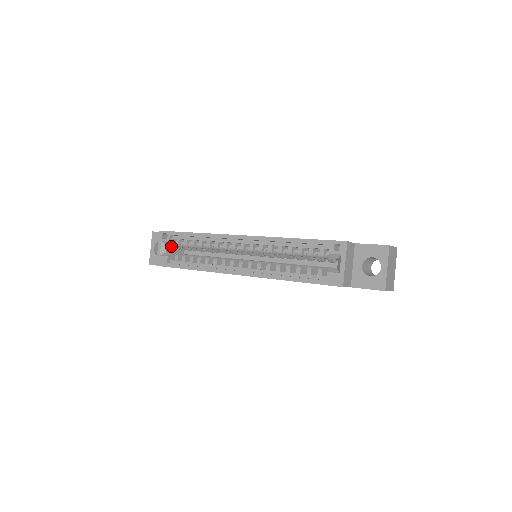
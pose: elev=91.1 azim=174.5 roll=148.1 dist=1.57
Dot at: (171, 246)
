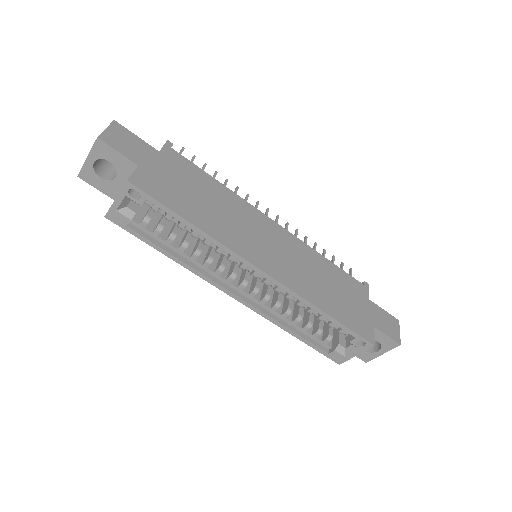
Dot at: occluded
